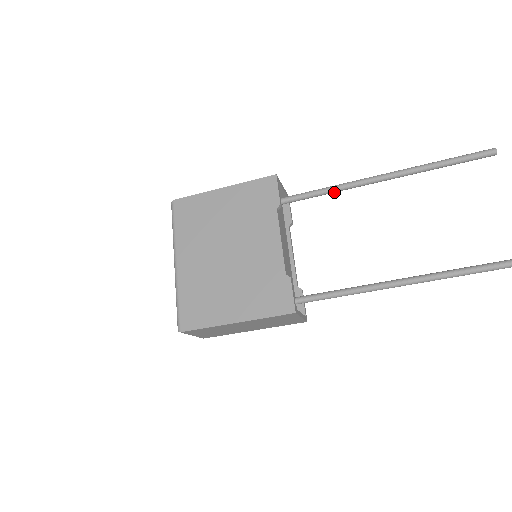
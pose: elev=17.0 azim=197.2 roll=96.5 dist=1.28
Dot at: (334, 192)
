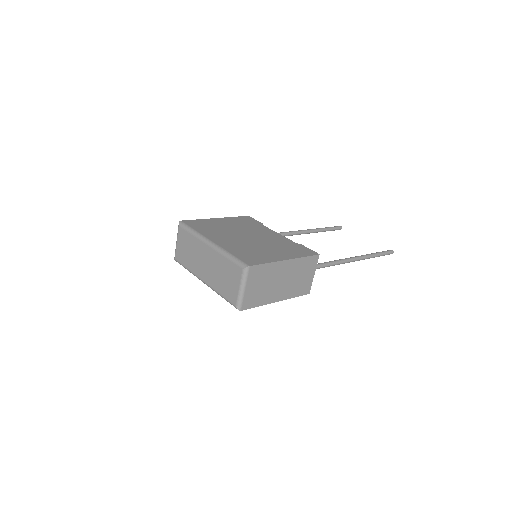
Dot at: occluded
